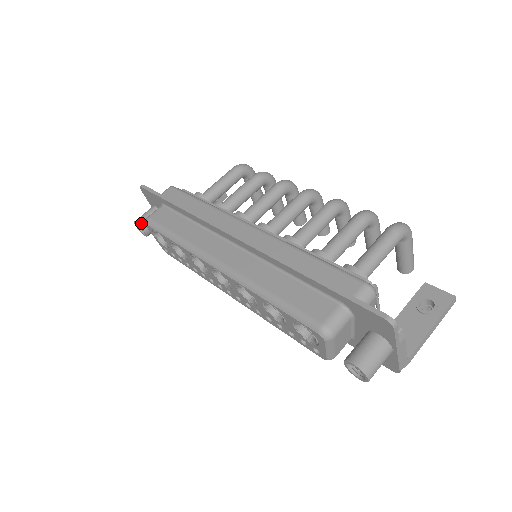
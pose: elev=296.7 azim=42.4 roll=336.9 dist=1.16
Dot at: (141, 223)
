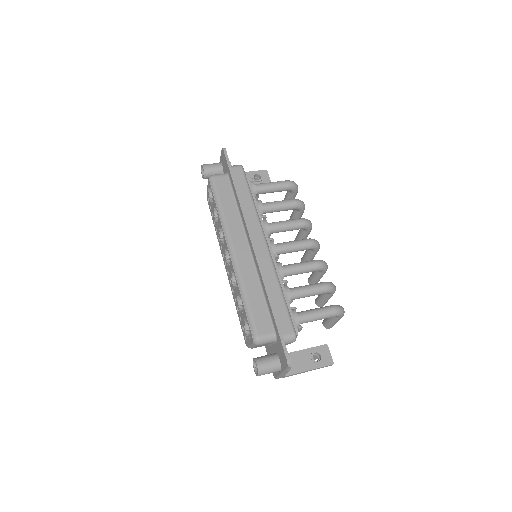
Dot at: (206, 171)
